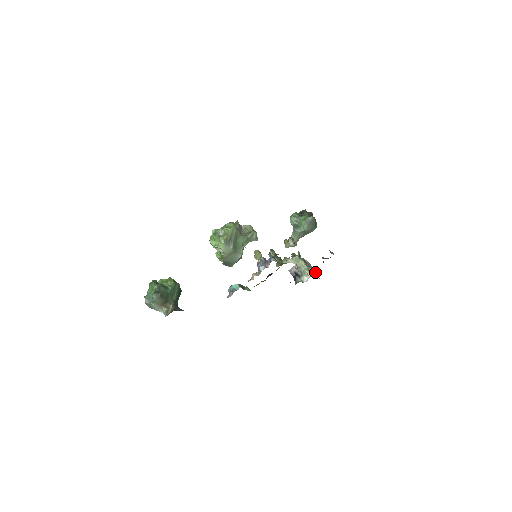
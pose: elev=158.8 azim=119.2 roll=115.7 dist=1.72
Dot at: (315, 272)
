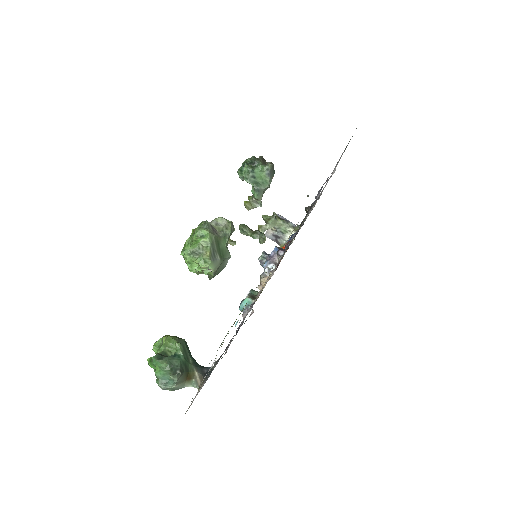
Dot at: occluded
